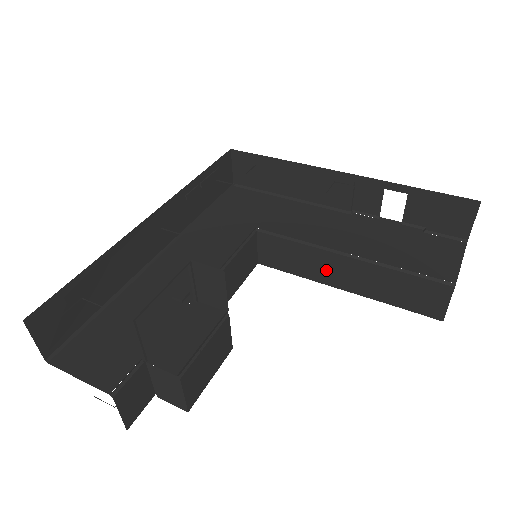
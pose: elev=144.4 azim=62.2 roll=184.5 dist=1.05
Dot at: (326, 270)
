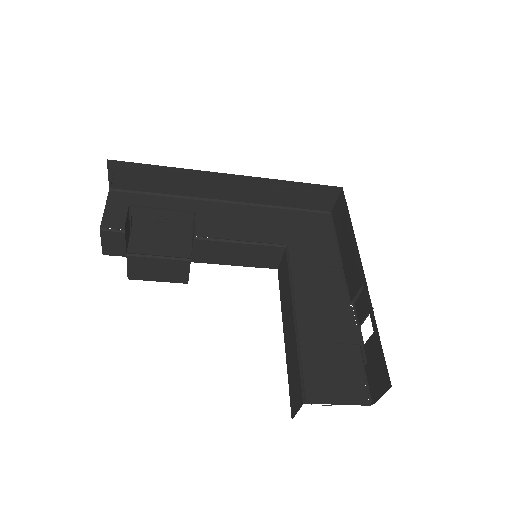
Dot at: (287, 312)
